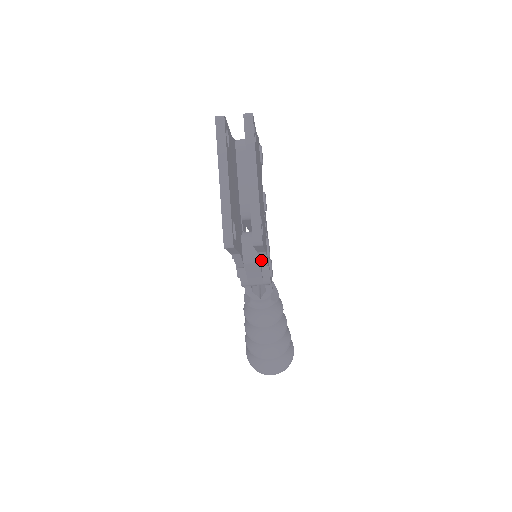
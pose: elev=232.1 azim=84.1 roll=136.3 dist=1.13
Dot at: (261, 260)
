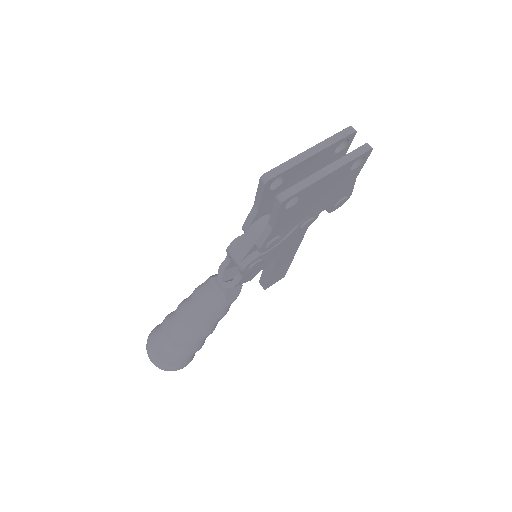
Dot at: (262, 236)
